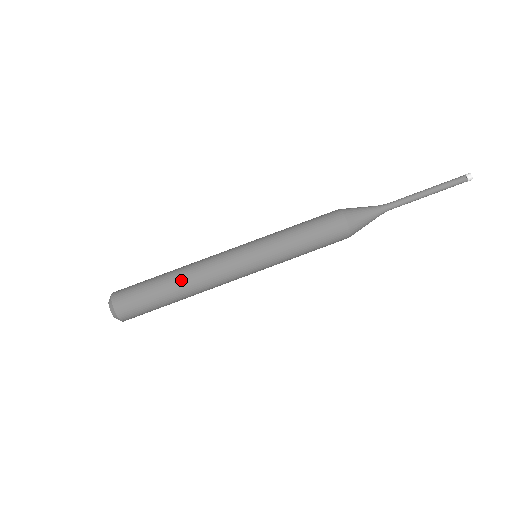
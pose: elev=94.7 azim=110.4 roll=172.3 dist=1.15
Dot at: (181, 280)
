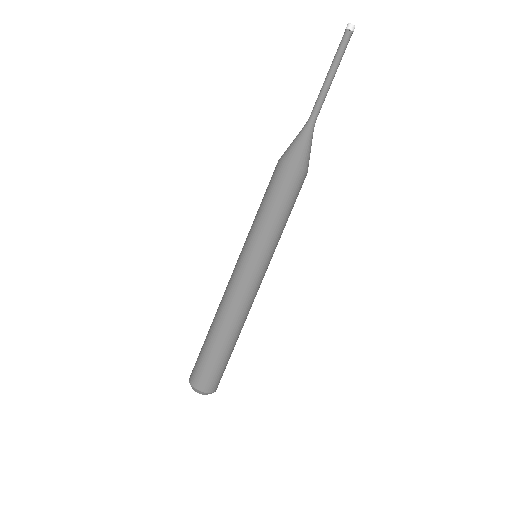
Dot at: (221, 327)
